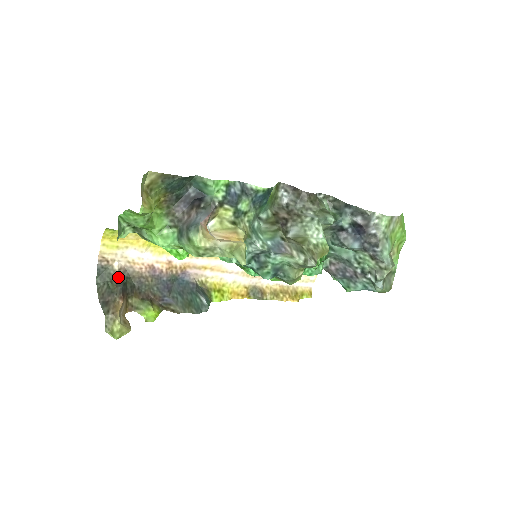
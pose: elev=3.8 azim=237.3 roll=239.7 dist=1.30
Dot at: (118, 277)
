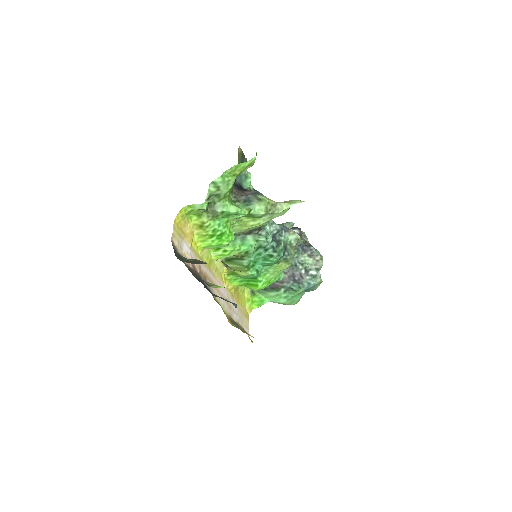
Dot at: occluded
